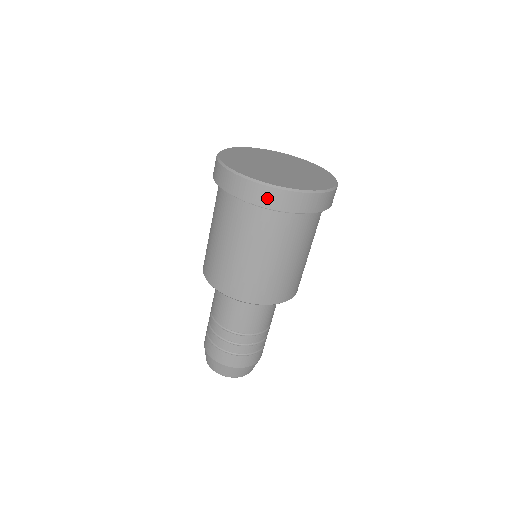
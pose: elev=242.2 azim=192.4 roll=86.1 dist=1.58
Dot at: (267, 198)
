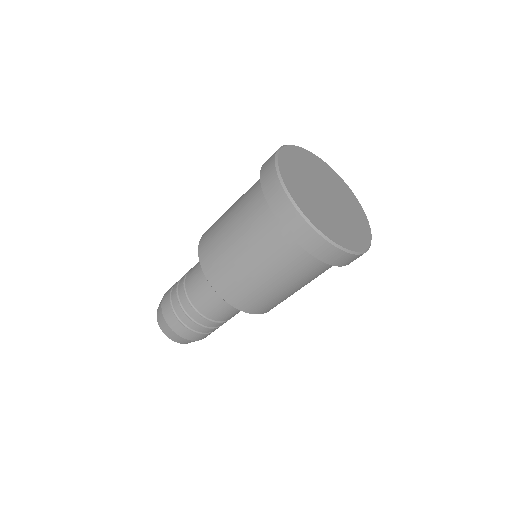
Dot at: (277, 201)
